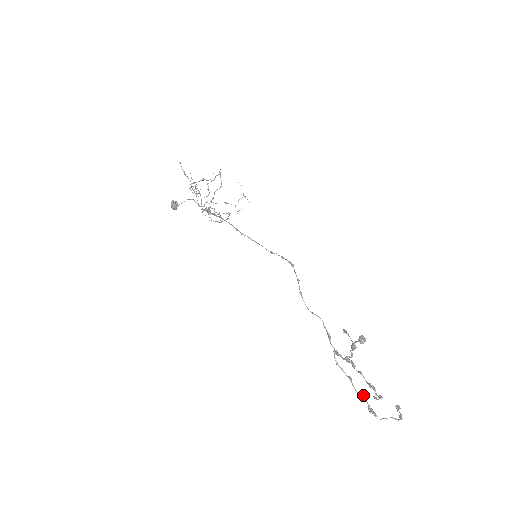
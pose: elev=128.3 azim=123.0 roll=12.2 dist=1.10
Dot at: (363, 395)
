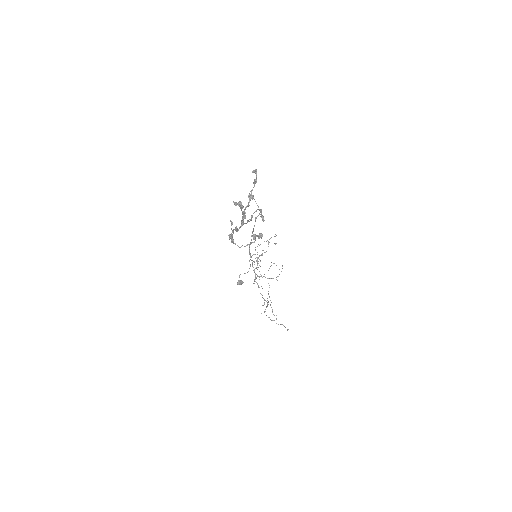
Dot at: occluded
